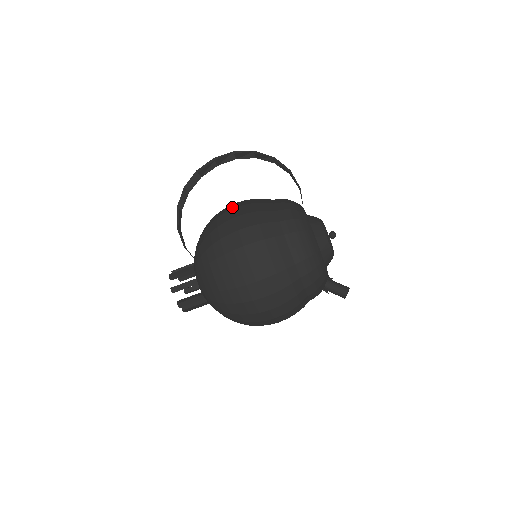
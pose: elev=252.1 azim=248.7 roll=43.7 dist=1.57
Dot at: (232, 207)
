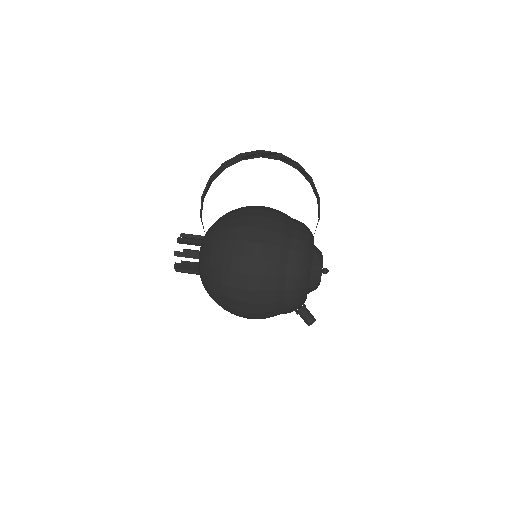
Dot at: (257, 213)
